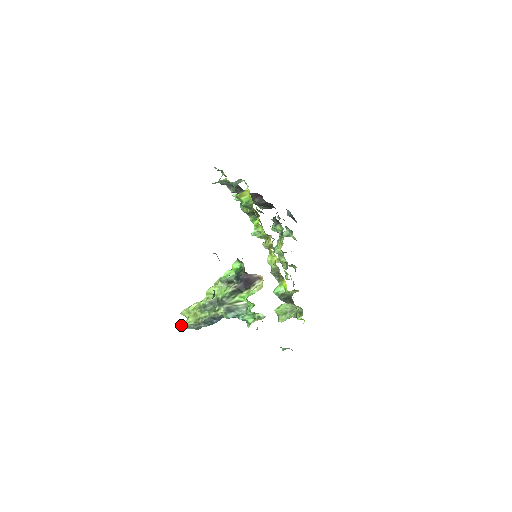
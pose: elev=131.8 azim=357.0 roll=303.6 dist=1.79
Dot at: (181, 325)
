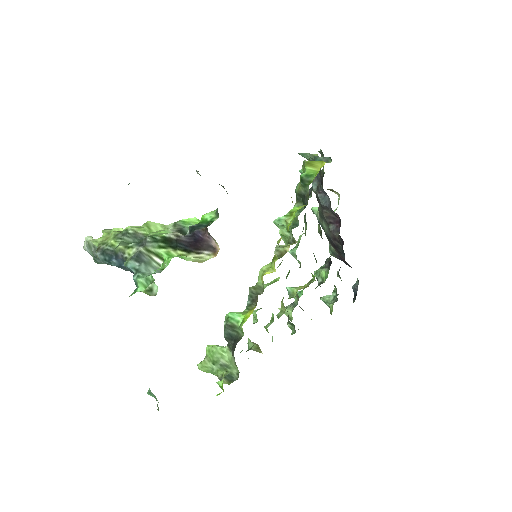
Dot at: (87, 239)
